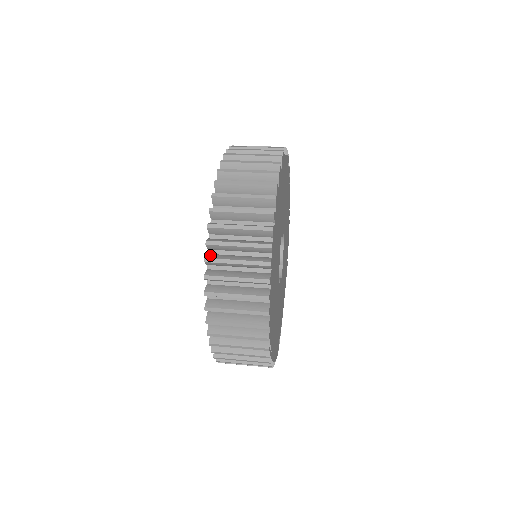
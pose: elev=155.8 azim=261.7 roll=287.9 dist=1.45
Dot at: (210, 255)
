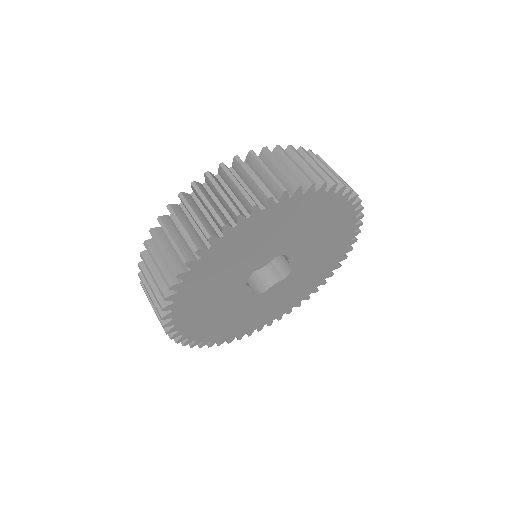
Dot at: occluded
